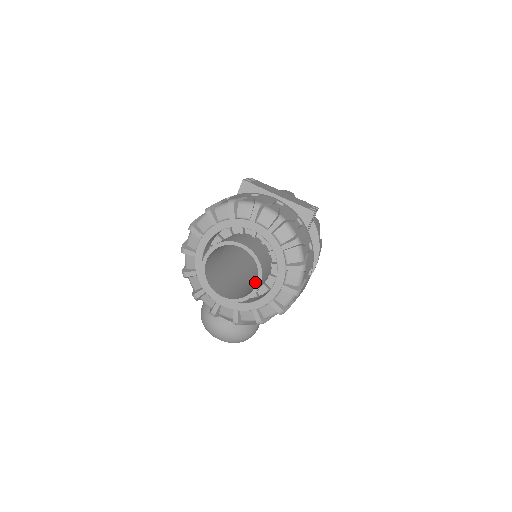
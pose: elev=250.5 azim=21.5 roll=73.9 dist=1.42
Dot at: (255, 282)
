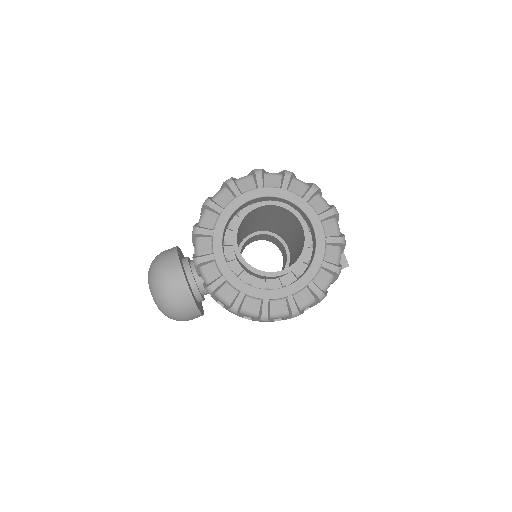
Dot at: occluded
